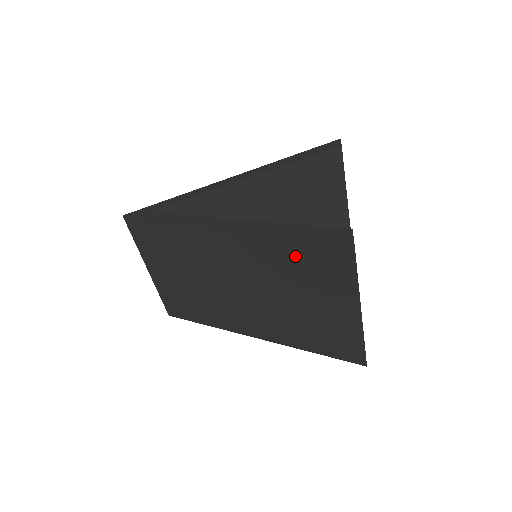
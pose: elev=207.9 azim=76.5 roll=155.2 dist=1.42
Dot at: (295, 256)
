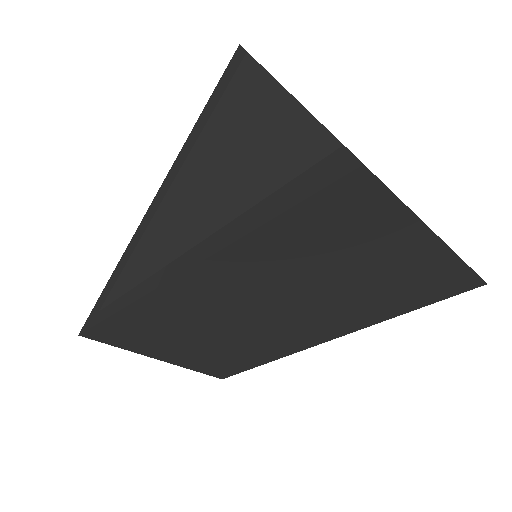
Dot at: (298, 237)
